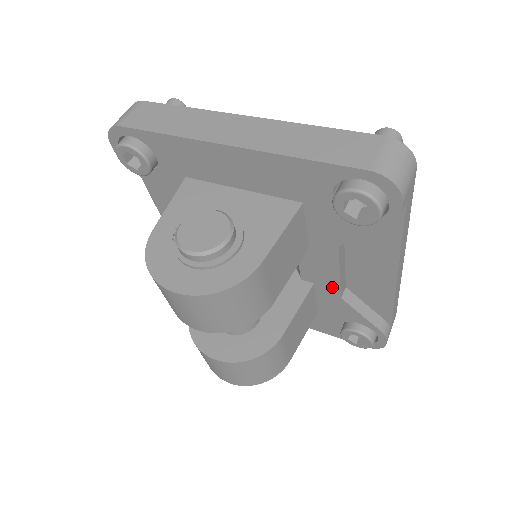
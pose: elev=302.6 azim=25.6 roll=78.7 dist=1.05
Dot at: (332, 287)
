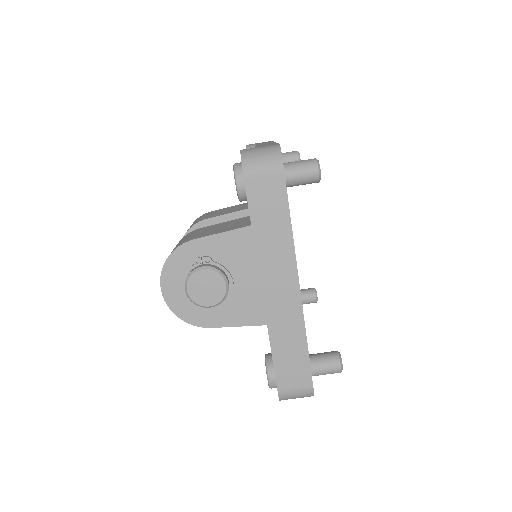
Dot at: occluded
